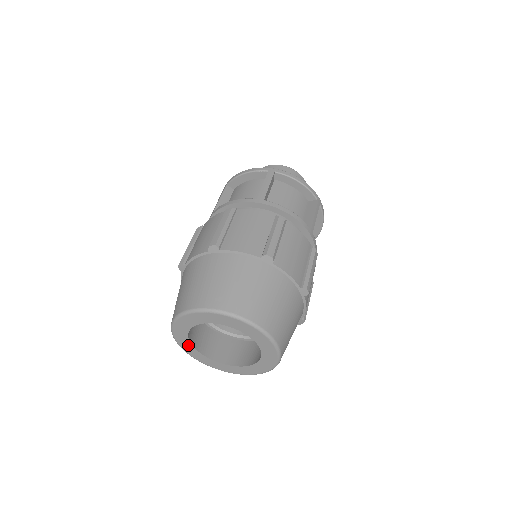
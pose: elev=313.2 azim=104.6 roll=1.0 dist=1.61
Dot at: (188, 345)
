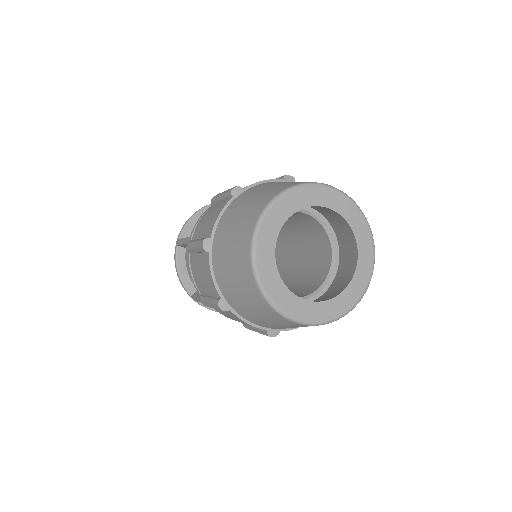
Dot at: (279, 287)
